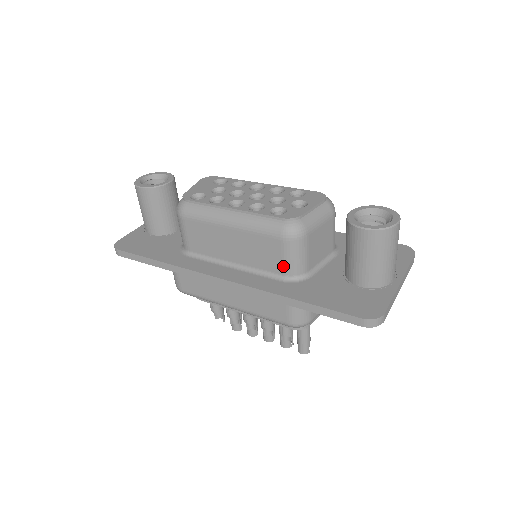
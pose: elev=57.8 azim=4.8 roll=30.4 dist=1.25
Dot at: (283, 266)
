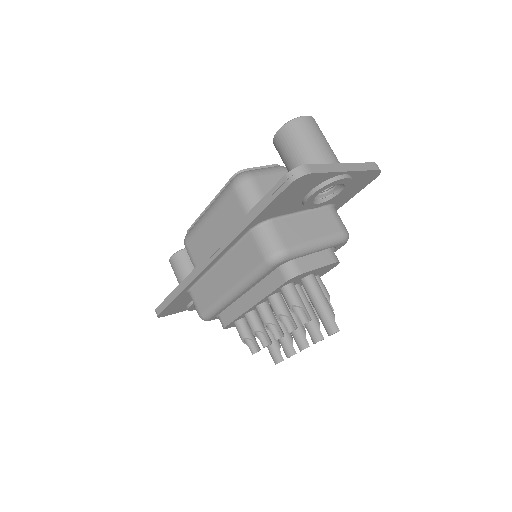
Dot at: (245, 213)
